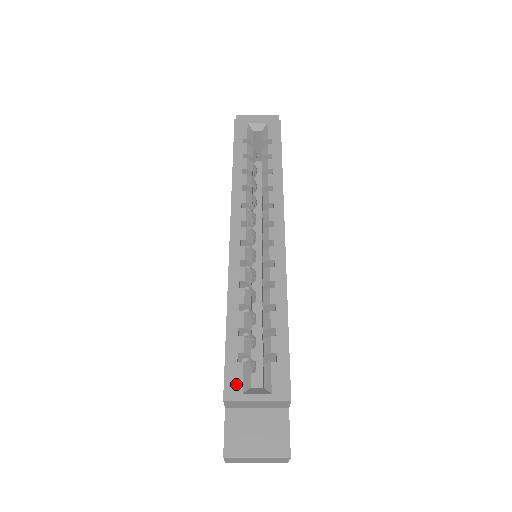
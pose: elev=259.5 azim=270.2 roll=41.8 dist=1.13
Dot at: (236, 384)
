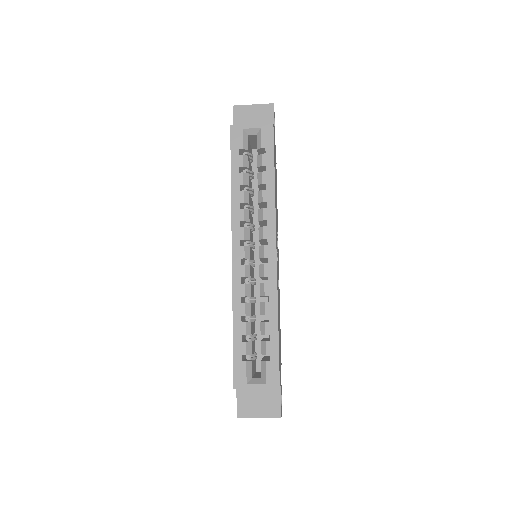
Dot at: (242, 378)
